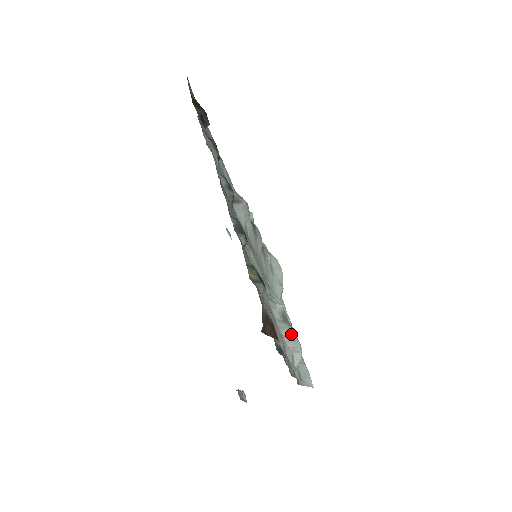
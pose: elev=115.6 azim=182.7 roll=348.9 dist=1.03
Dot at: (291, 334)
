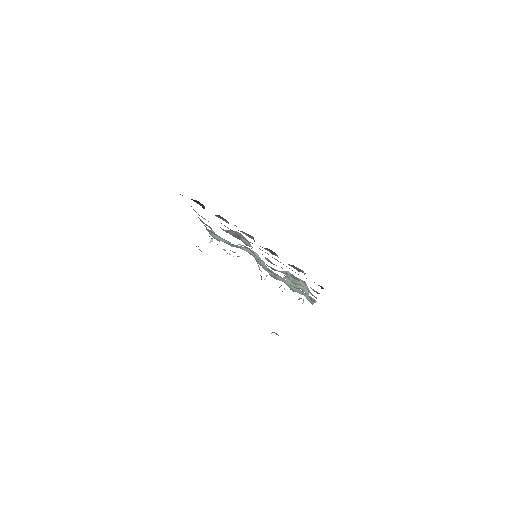
Dot at: (303, 283)
